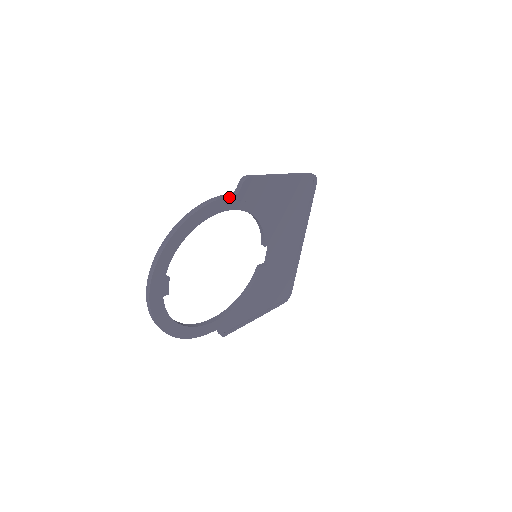
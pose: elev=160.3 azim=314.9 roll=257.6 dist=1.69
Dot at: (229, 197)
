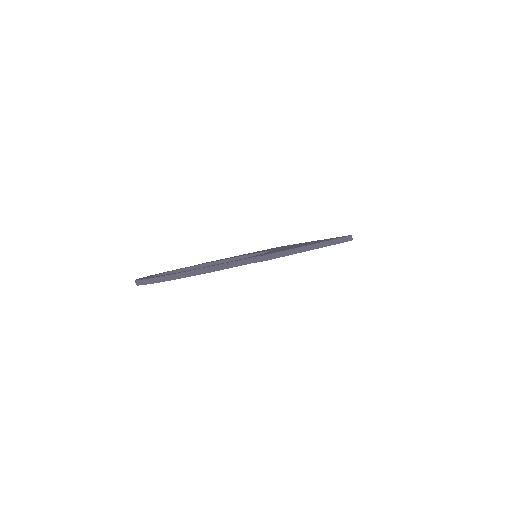
Dot at: occluded
